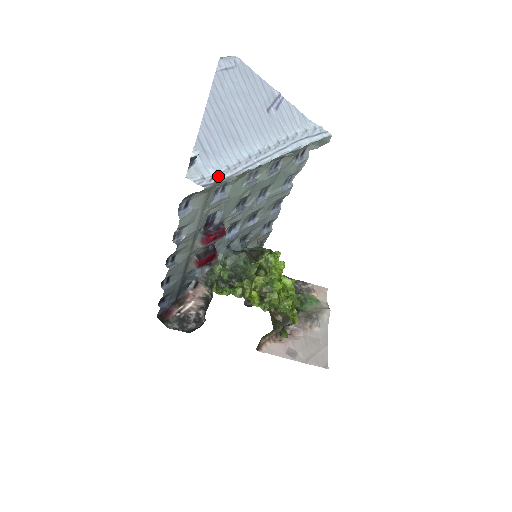
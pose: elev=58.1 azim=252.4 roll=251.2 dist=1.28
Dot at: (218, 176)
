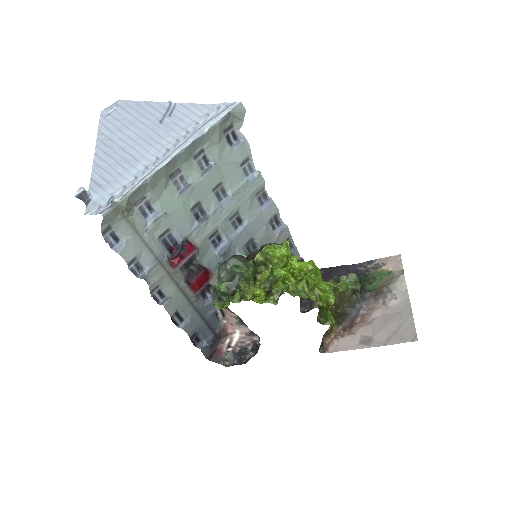
Dot at: (114, 198)
